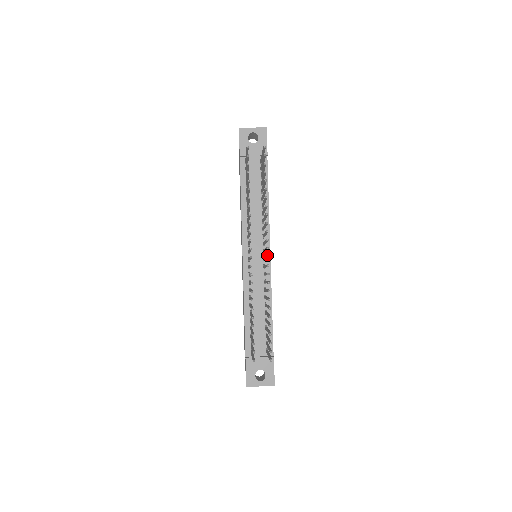
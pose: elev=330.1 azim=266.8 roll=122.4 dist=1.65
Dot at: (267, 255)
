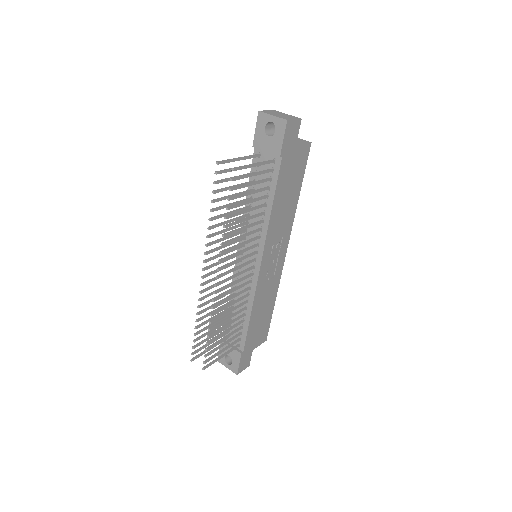
Dot at: (257, 264)
